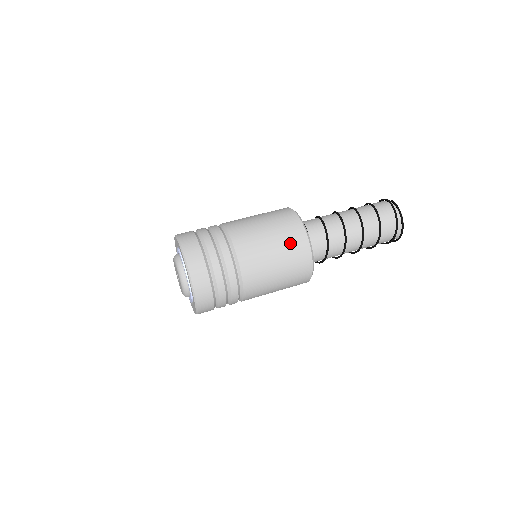
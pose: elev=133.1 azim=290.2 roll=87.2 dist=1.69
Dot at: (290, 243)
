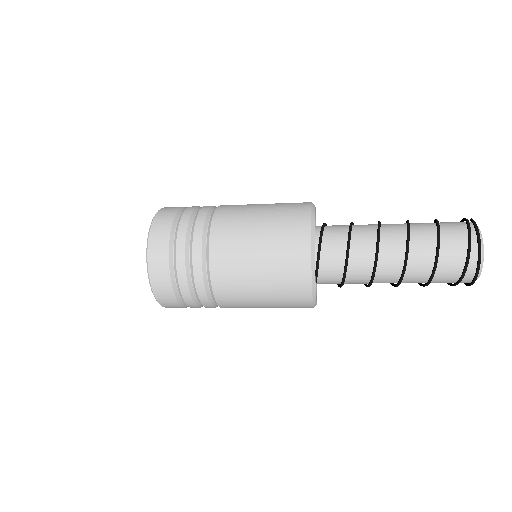
Dot at: (284, 231)
